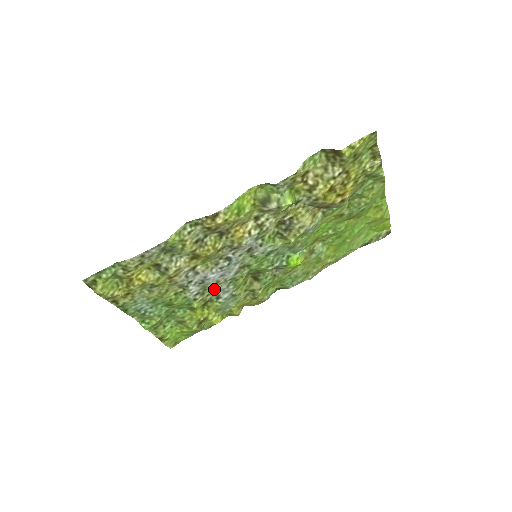
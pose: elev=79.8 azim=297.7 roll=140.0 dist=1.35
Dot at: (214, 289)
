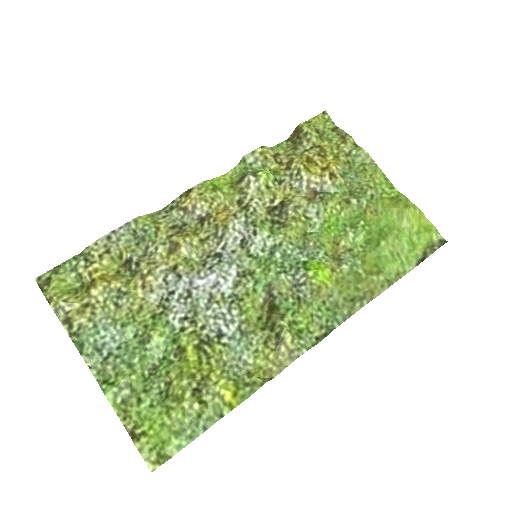
Dot at: (209, 314)
